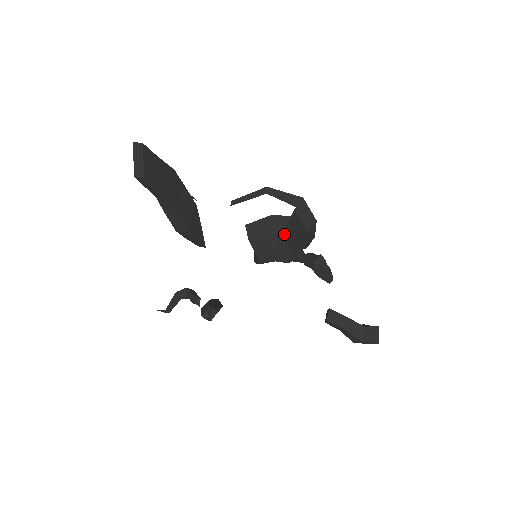
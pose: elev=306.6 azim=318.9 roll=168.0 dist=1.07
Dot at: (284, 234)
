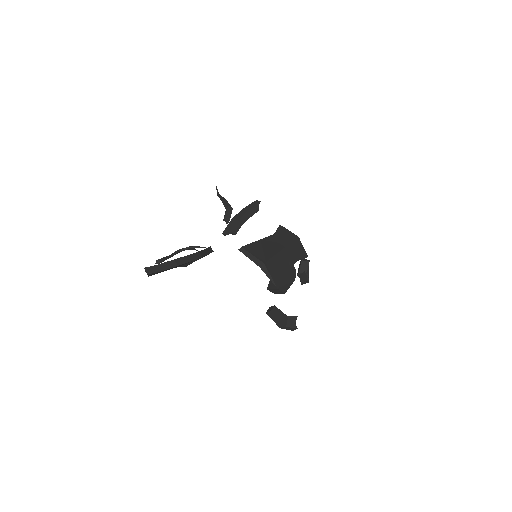
Dot at: occluded
